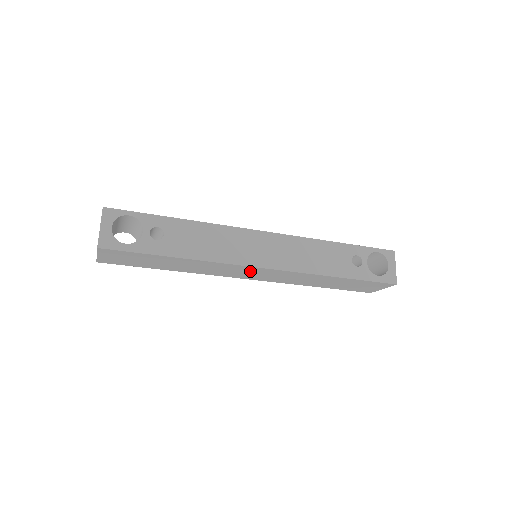
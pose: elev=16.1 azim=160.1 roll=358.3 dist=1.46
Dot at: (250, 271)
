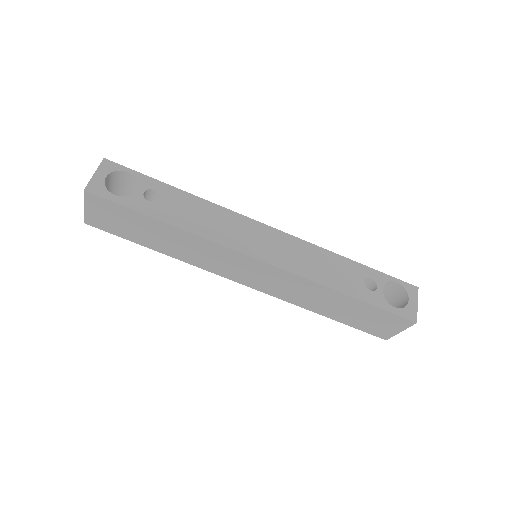
Dot at: (245, 266)
